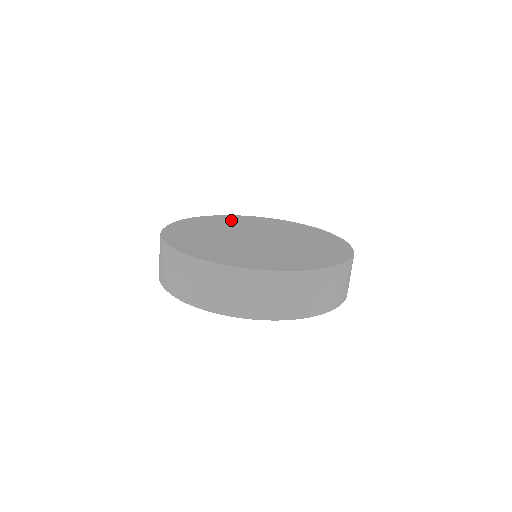
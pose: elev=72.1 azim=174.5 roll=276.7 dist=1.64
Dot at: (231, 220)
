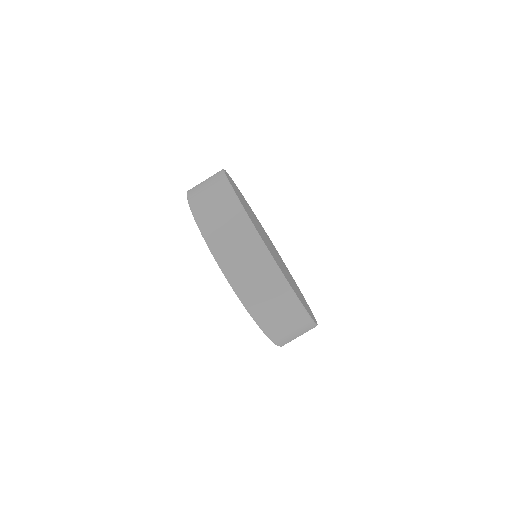
Dot at: occluded
